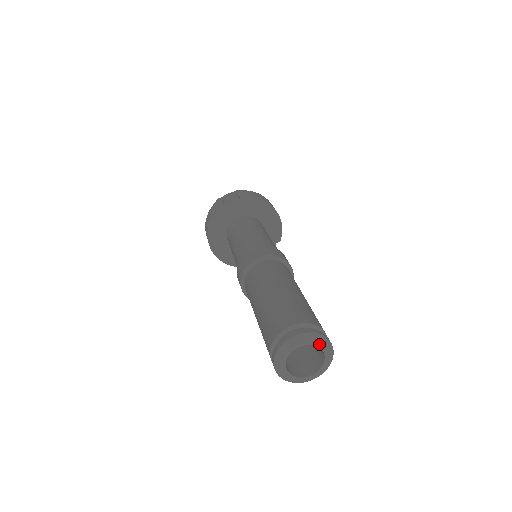
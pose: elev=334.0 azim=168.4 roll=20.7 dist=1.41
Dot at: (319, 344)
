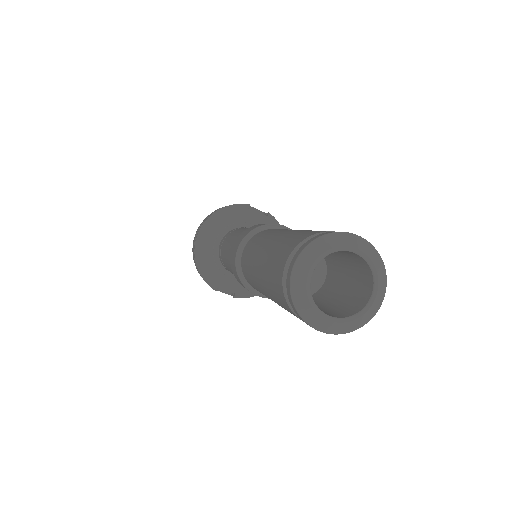
Dot at: (378, 275)
